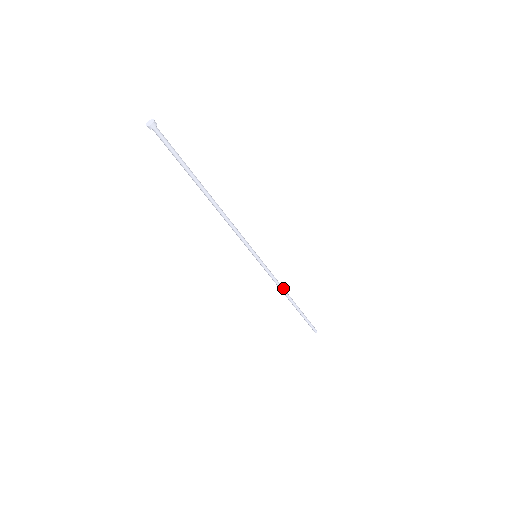
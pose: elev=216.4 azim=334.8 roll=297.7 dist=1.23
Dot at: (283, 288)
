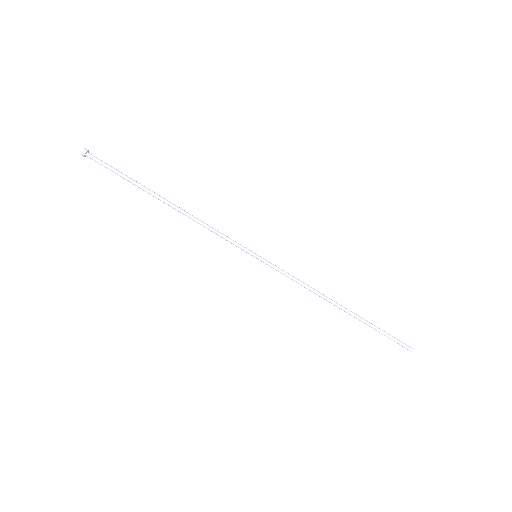
Dot at: (317, 291)
